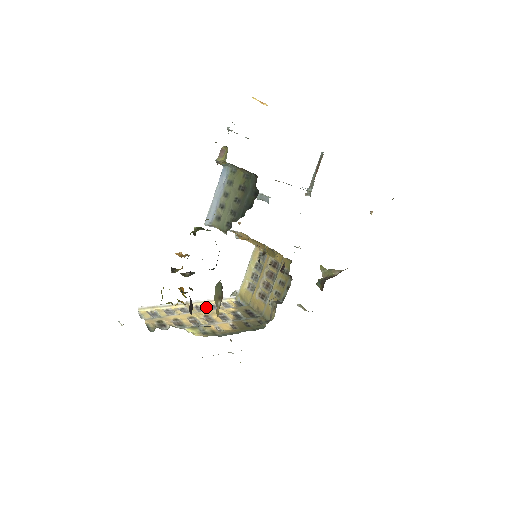
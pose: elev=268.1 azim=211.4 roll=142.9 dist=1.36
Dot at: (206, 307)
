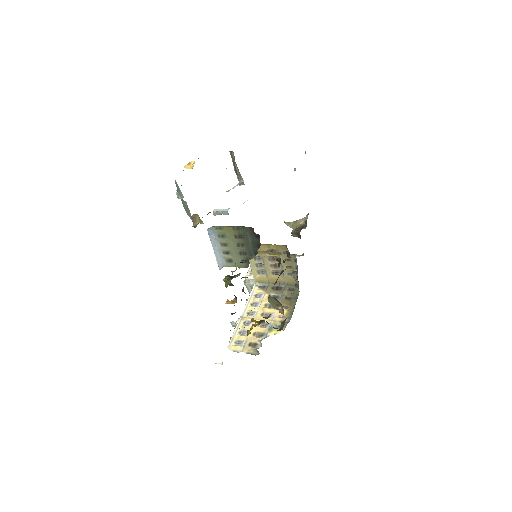
Dot at: (253, 309)
